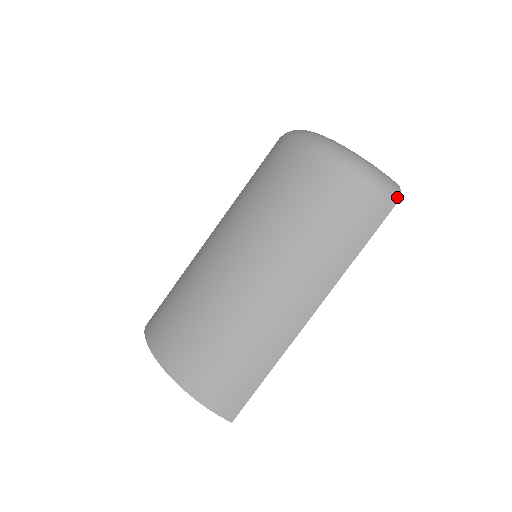
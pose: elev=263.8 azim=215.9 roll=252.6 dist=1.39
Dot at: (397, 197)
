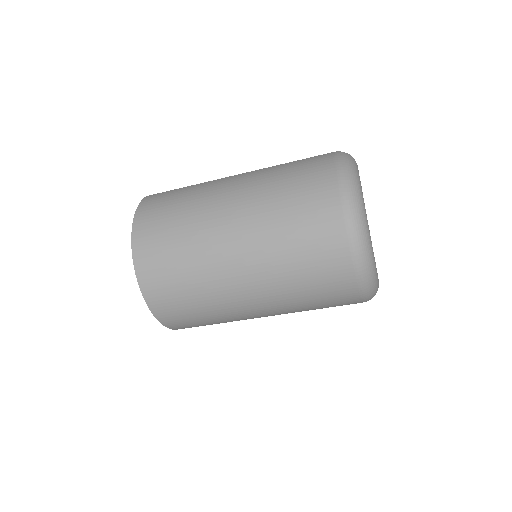
Dot at: occluded
